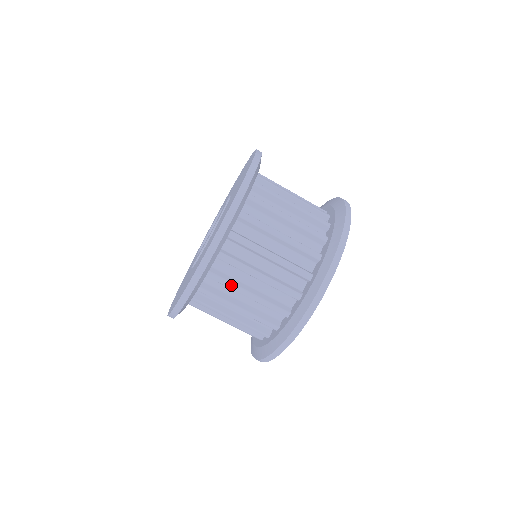
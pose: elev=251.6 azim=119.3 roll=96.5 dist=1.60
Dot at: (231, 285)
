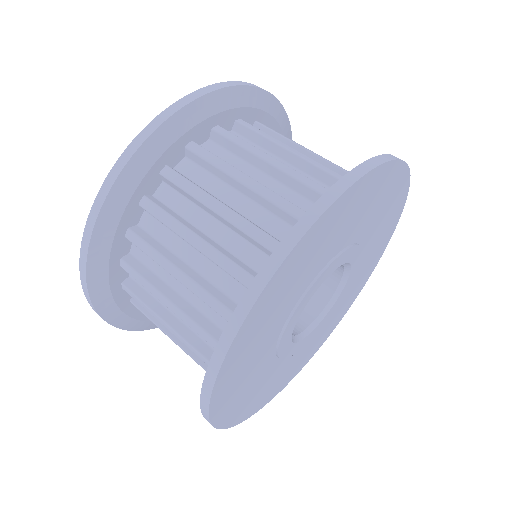
Dot at: (194, 189)
